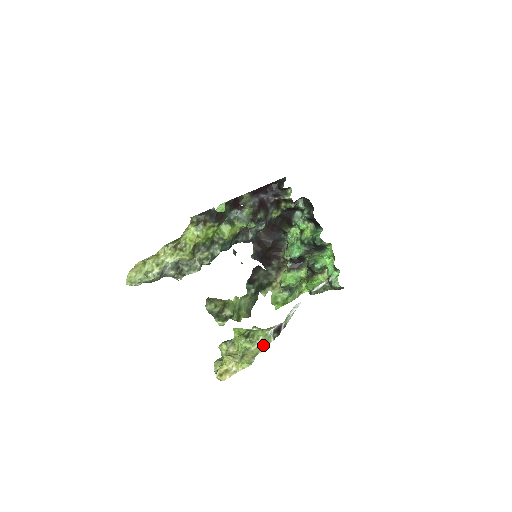
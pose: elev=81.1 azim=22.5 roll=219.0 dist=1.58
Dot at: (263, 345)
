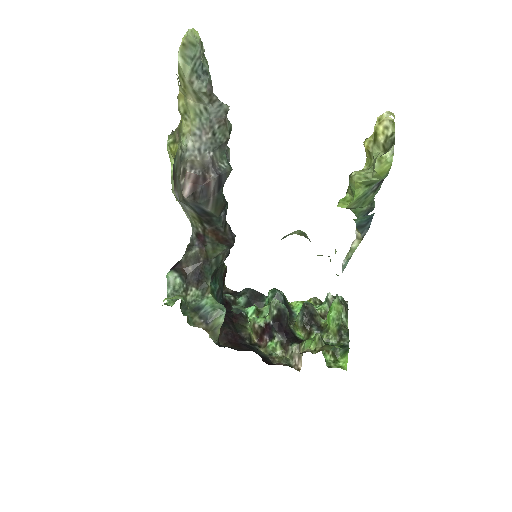
Dot at: occluded
